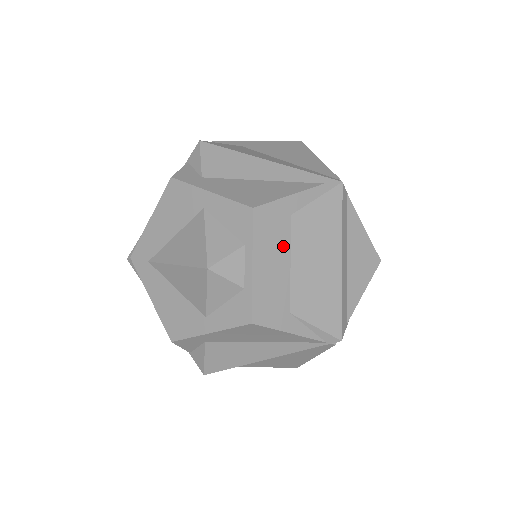
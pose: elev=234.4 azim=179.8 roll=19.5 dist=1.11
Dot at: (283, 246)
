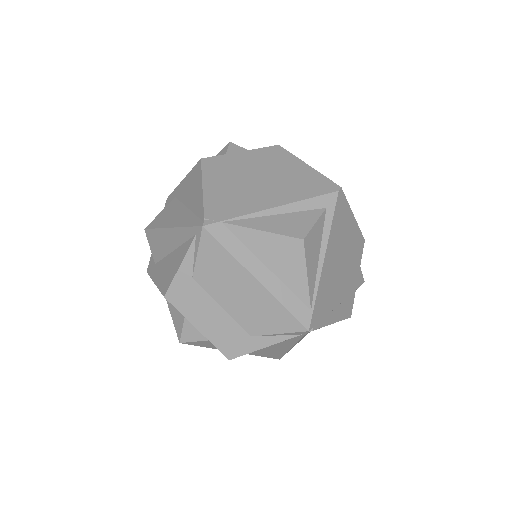
Dot at: (206, 301)
